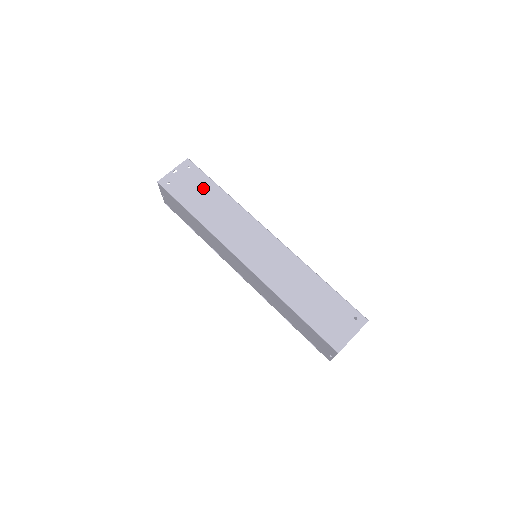
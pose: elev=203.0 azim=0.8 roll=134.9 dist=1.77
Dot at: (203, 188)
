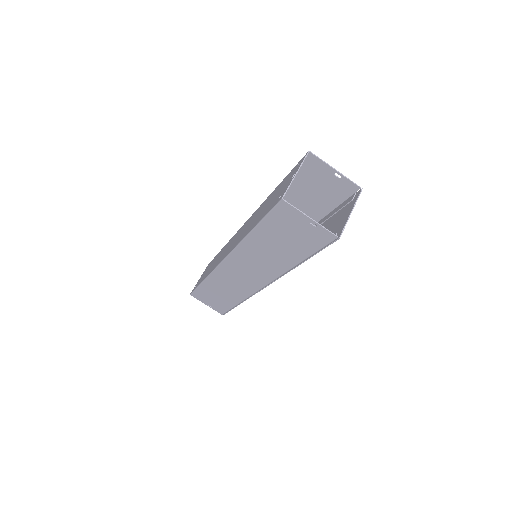
Dot at: occluded
